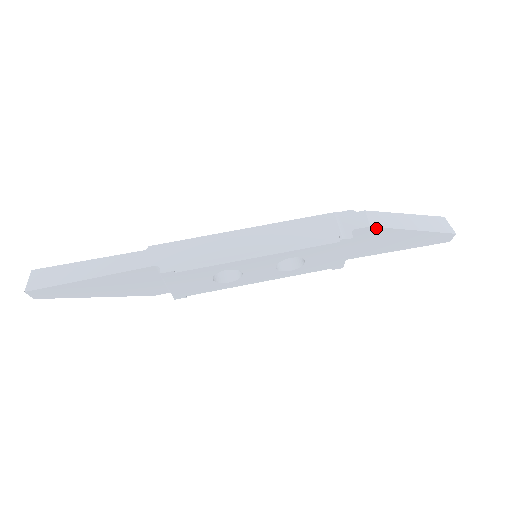
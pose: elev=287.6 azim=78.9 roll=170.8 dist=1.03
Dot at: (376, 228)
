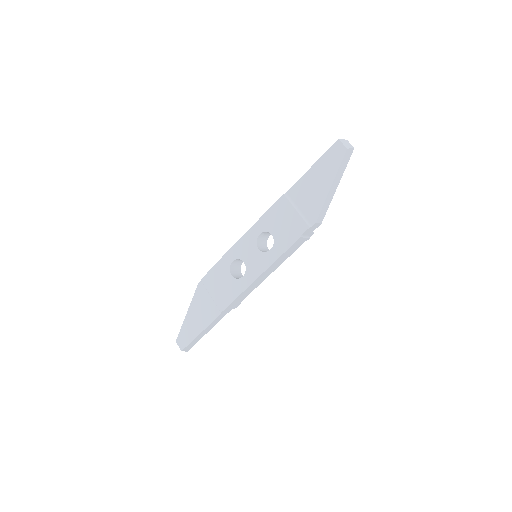
Dot at: (322, 218)
